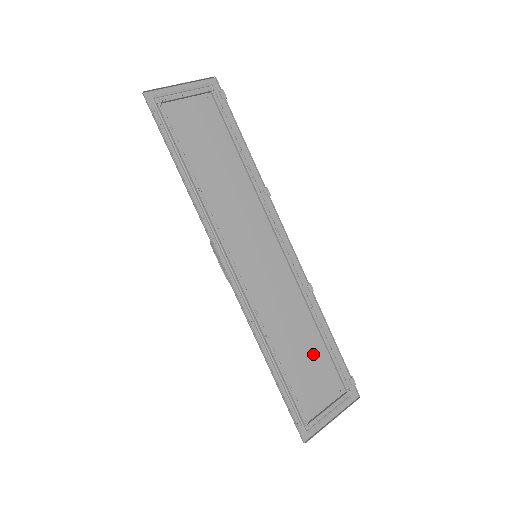
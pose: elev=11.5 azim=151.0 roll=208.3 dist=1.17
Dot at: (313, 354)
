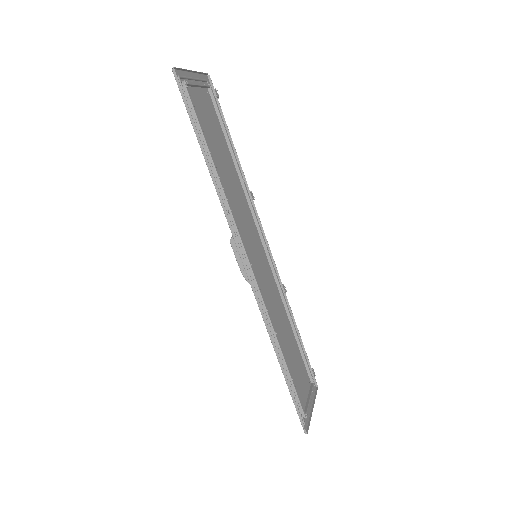
Dot at: (294, 350)
